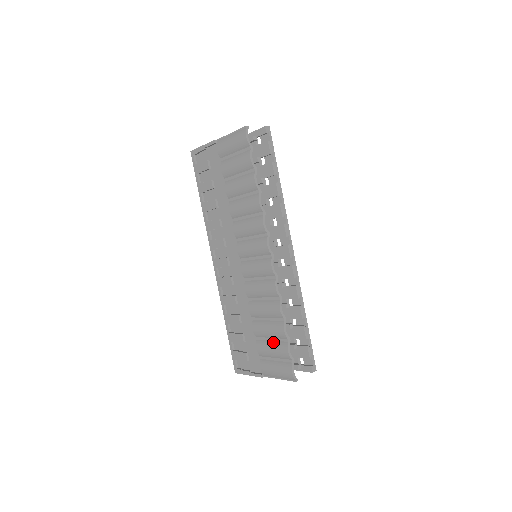
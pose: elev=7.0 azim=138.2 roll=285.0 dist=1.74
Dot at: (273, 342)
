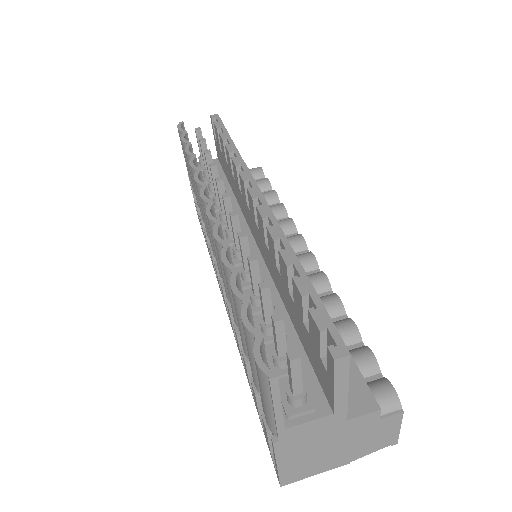
Dot at: occluded
